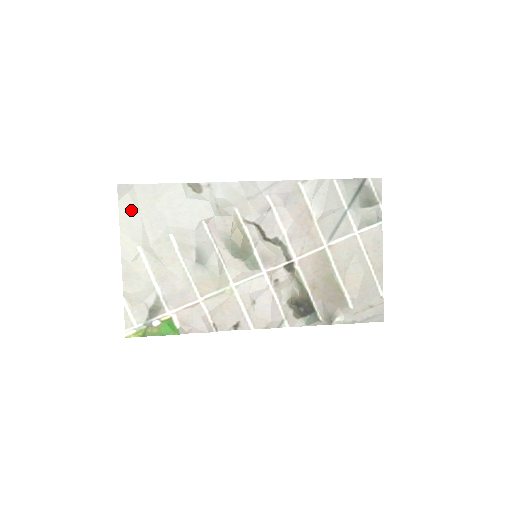
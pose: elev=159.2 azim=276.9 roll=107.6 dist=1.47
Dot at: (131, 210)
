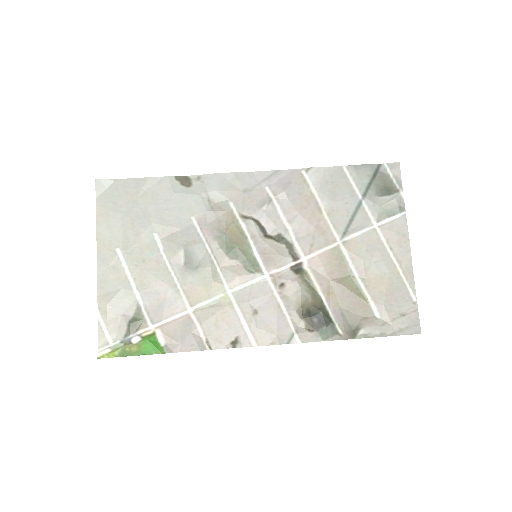
Dot at: (110, 207)
